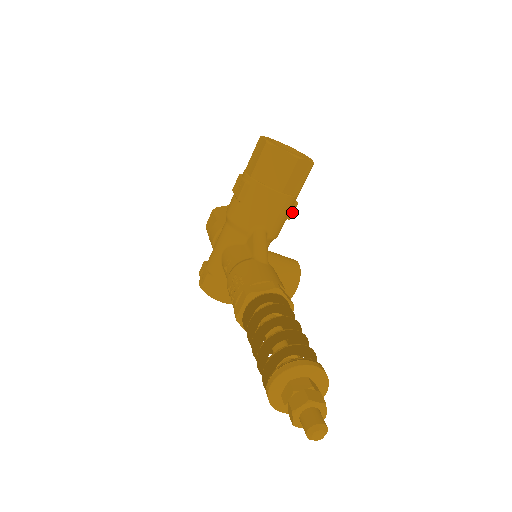
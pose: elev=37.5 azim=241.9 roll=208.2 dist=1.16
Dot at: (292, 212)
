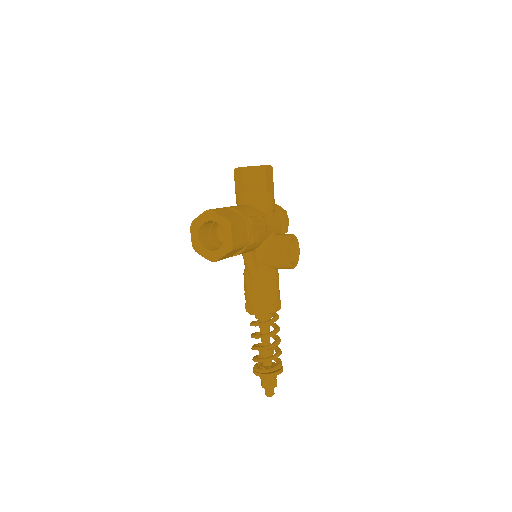
Dot at: occluded
